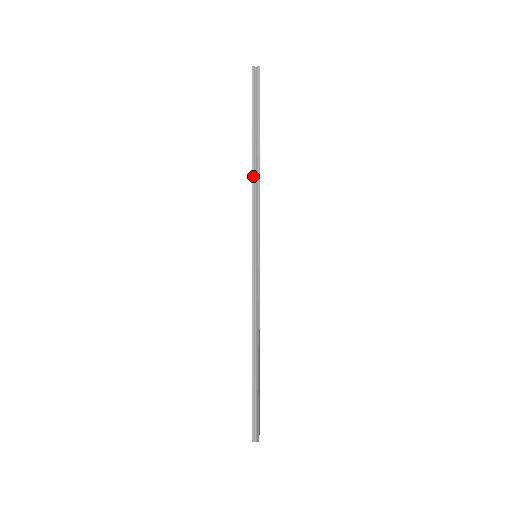
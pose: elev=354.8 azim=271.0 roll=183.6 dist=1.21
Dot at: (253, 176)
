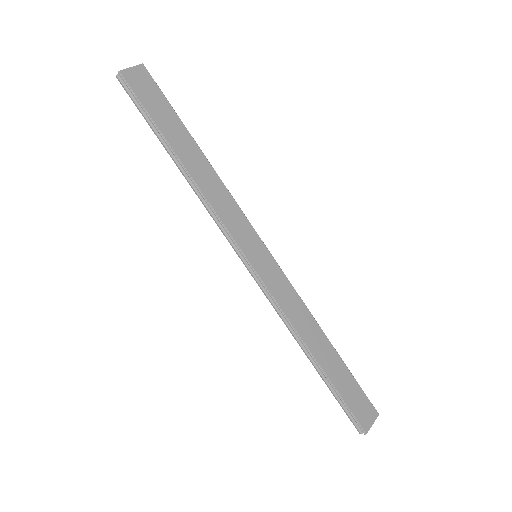
Dot at: (192, 187)
